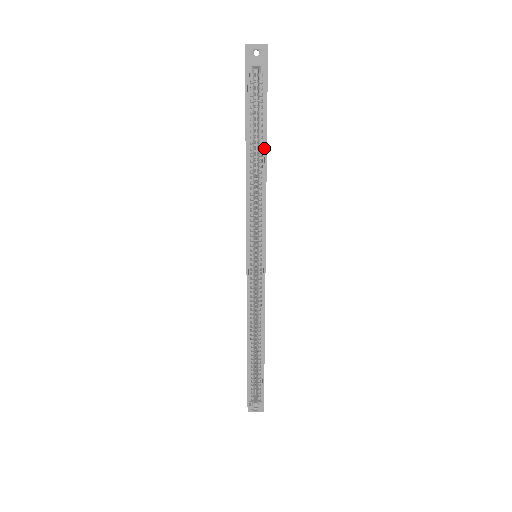
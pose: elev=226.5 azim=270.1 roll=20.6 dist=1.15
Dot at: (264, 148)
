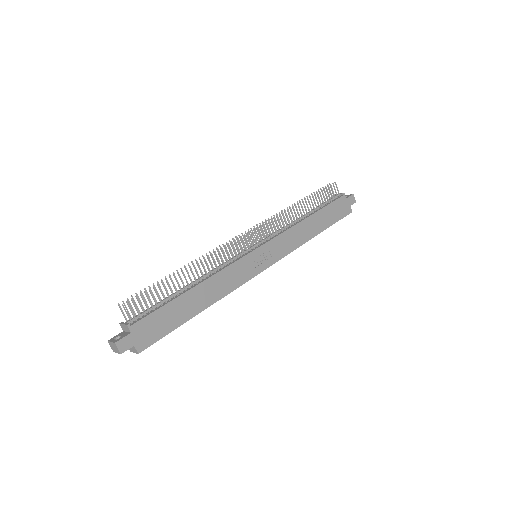
Dot at: (192, 315)
